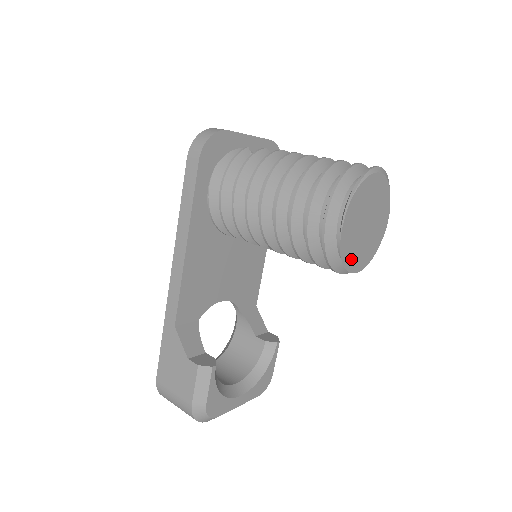
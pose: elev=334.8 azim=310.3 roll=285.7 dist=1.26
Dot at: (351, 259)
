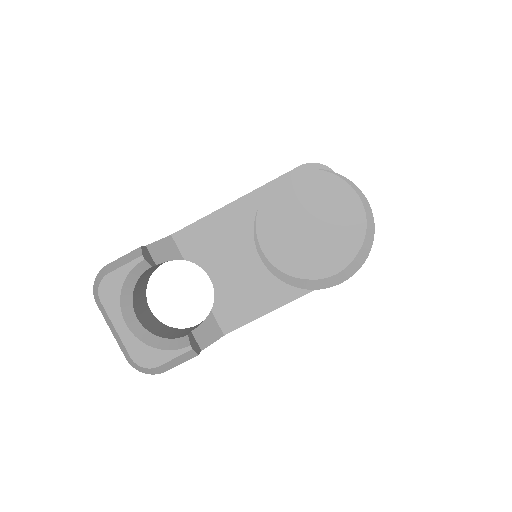
Dot at: (269, 226)
